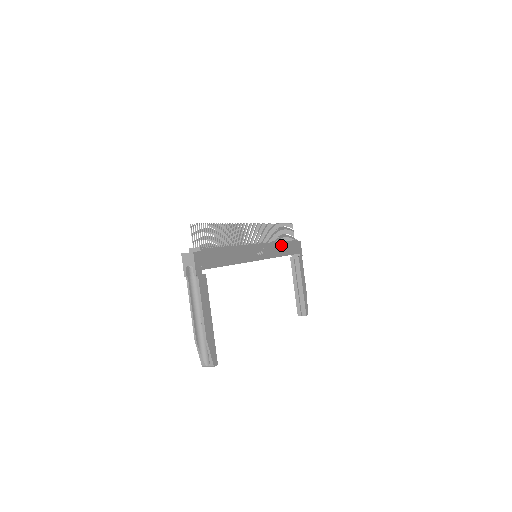
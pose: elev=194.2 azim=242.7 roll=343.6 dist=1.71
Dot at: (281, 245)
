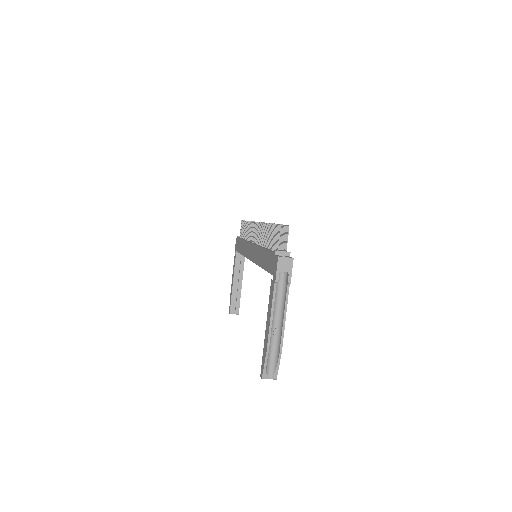
Dot at: occluded
